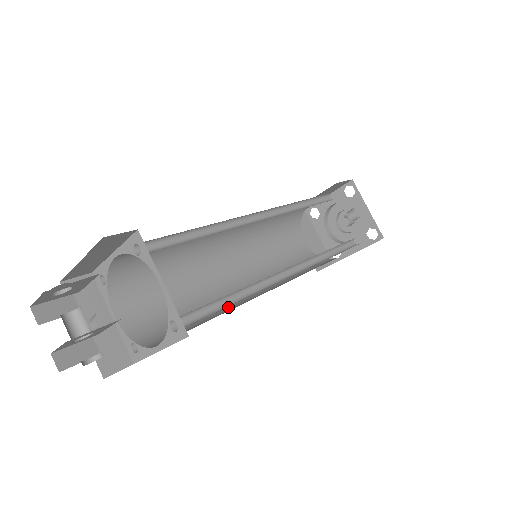
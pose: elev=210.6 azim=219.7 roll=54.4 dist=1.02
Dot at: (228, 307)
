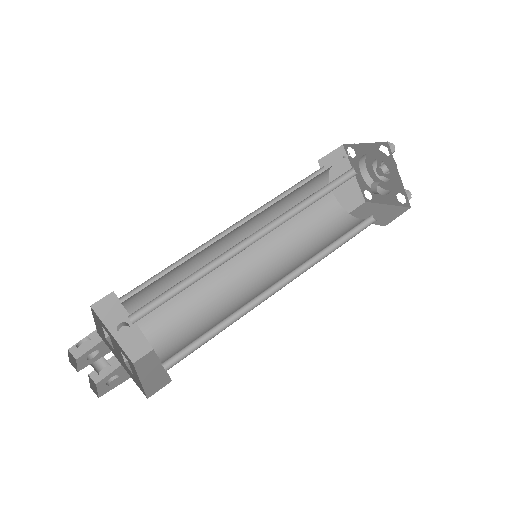
Dot at: (228, 302)
